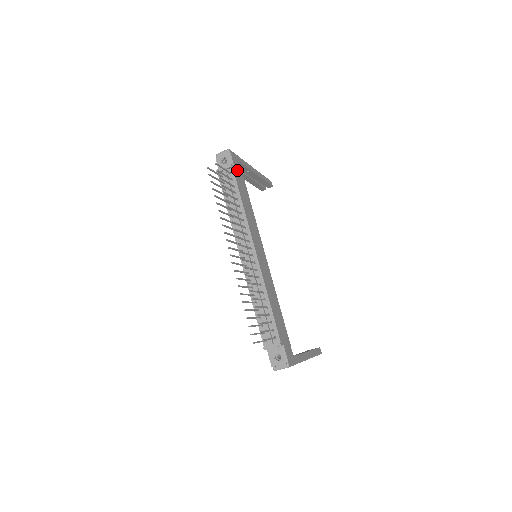
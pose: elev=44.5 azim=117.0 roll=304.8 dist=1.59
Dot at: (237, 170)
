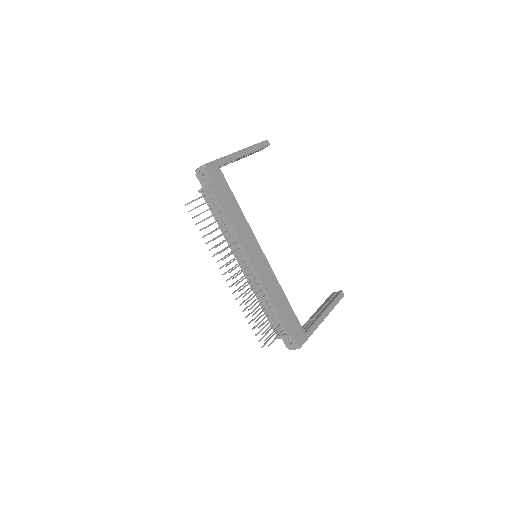
Dot at: (218, 183)
